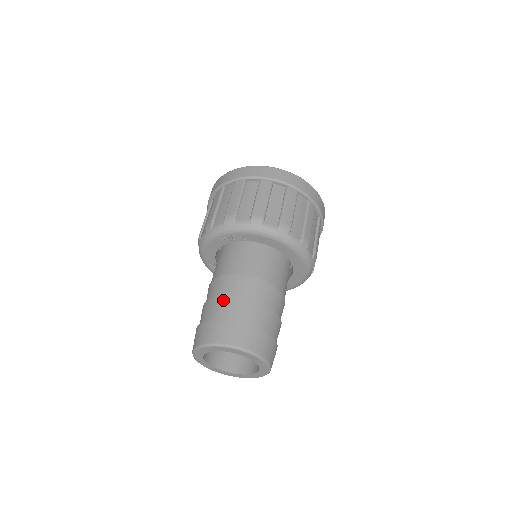
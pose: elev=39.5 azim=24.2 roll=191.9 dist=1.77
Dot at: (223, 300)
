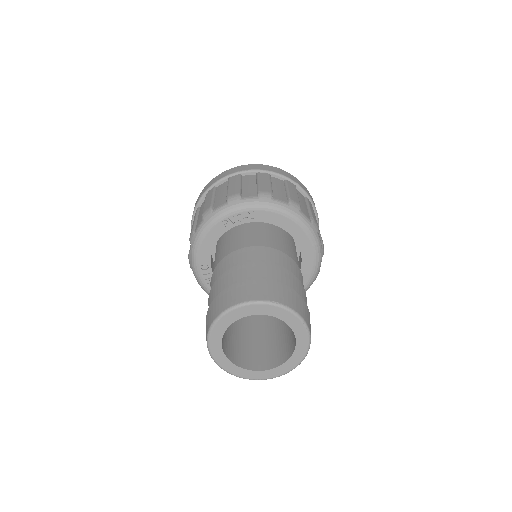
Dot at: (242, 266)
